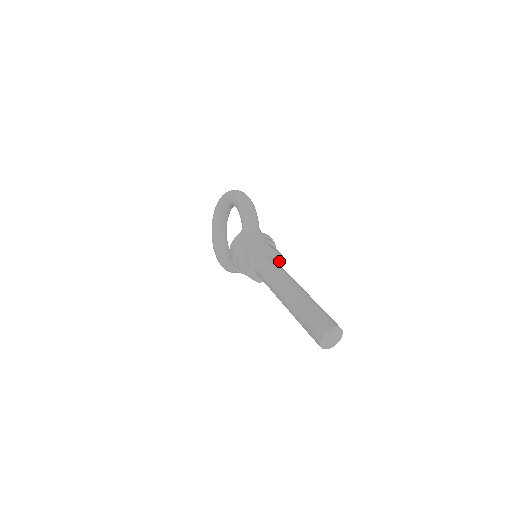
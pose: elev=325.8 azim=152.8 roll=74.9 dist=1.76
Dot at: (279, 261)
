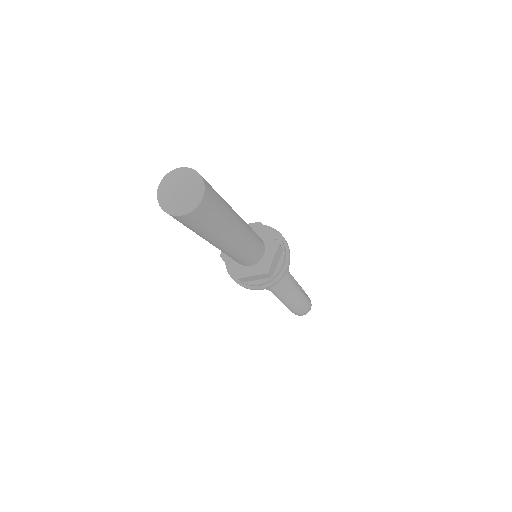
Dot at: (262, 230)
